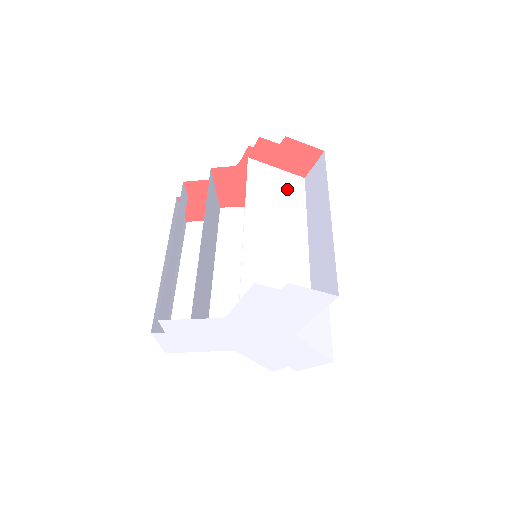
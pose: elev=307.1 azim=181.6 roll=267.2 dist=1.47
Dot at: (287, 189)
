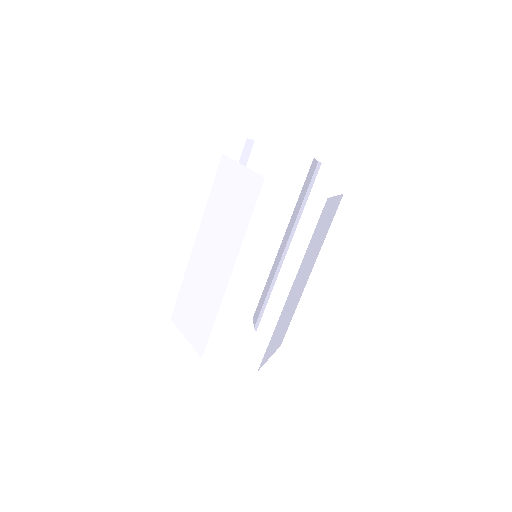
Dot at: (328, 222)
